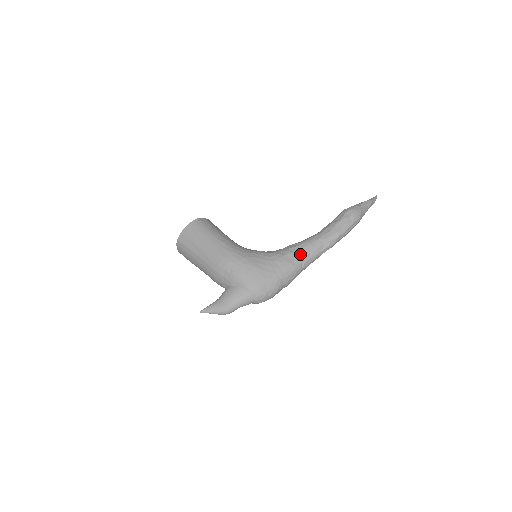
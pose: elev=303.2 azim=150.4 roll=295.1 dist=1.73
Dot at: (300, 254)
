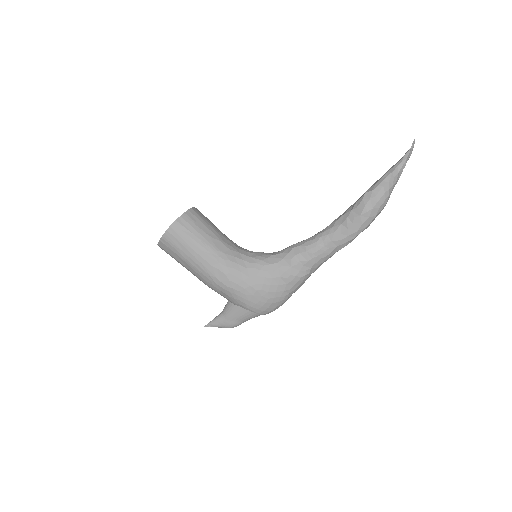
Dot at: (309, 263)
